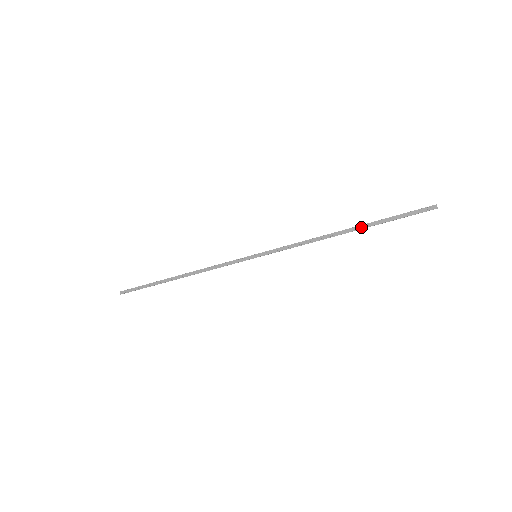
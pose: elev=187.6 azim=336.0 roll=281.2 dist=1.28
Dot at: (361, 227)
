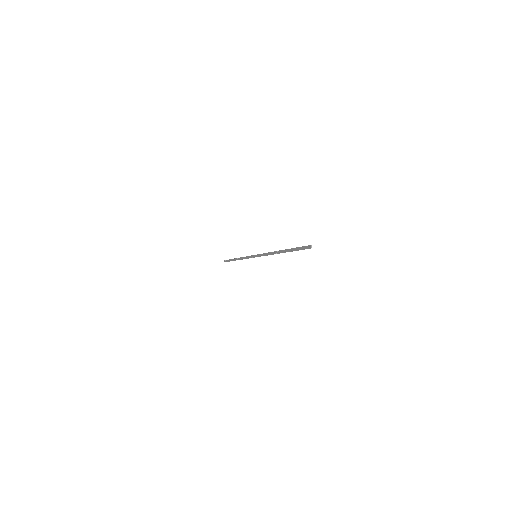
Dot at: (285, 251)
